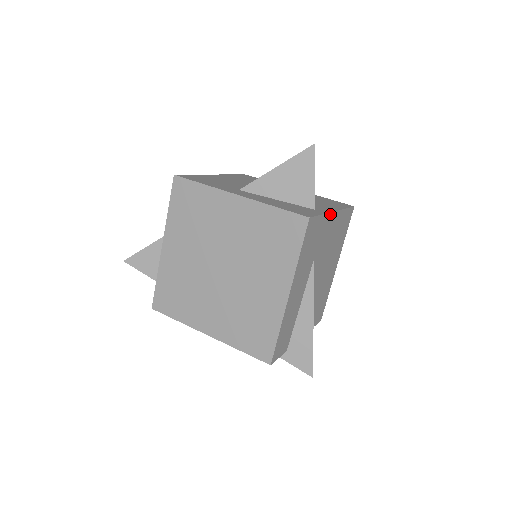
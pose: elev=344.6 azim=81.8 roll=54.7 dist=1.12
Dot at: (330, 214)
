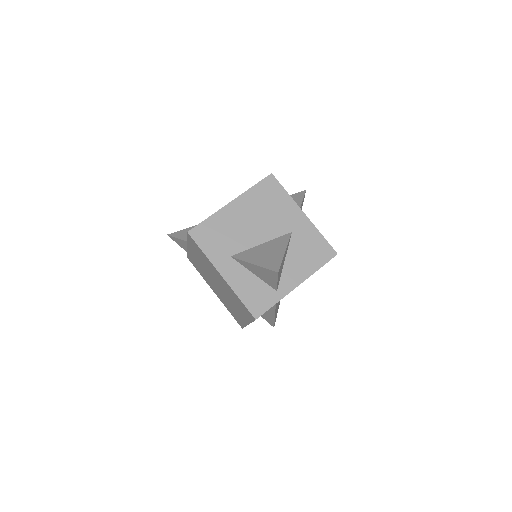
Dot at: occluded
